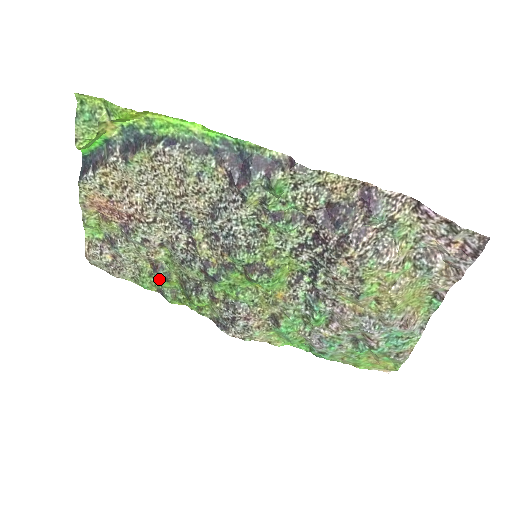
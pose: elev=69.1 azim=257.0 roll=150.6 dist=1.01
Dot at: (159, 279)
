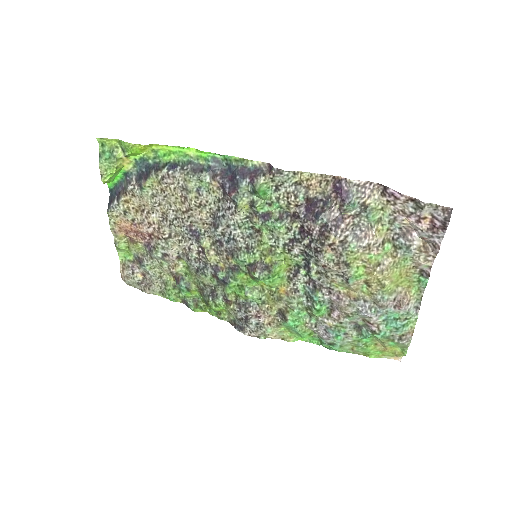
Dot at: (181, 290)
